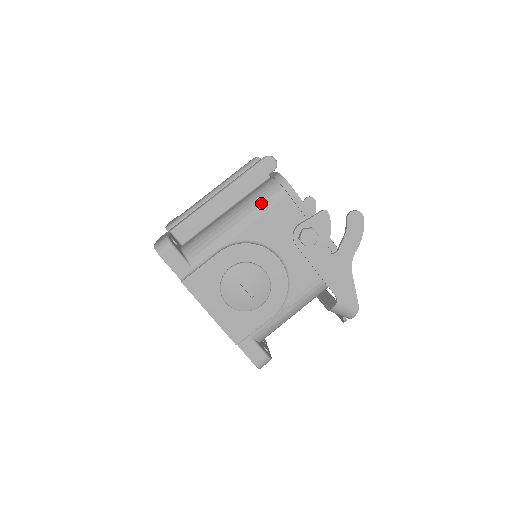
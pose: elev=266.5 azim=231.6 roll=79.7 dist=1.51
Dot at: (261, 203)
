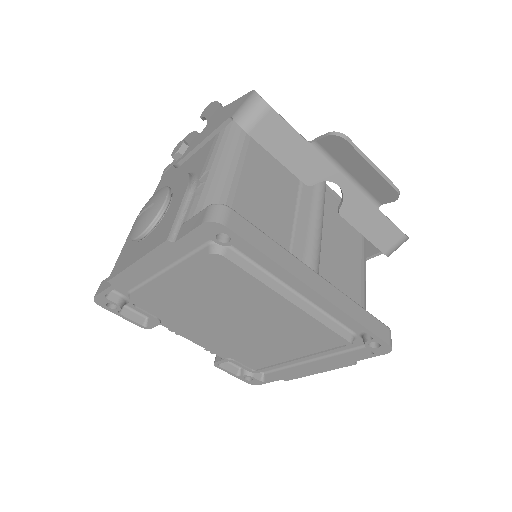
Dot at: occluded
